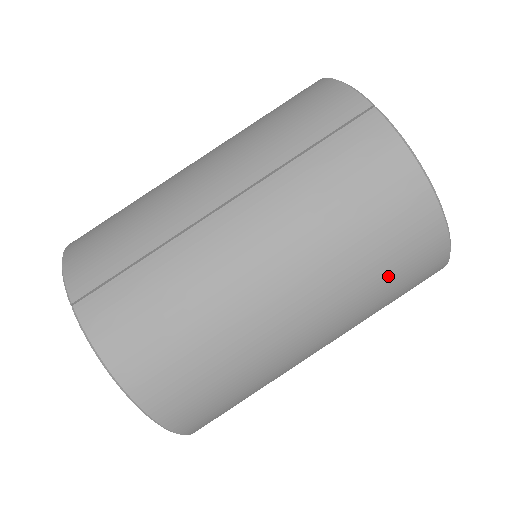
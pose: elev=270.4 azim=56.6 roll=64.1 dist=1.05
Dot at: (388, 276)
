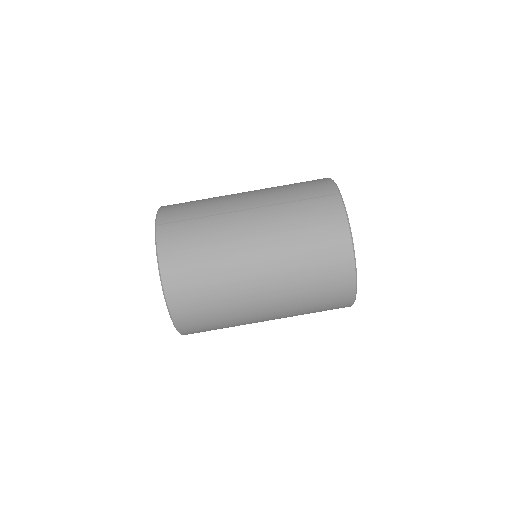
Dot at: (316, 279)
